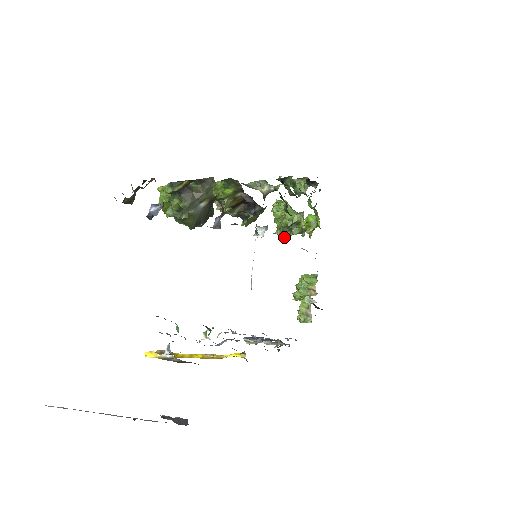
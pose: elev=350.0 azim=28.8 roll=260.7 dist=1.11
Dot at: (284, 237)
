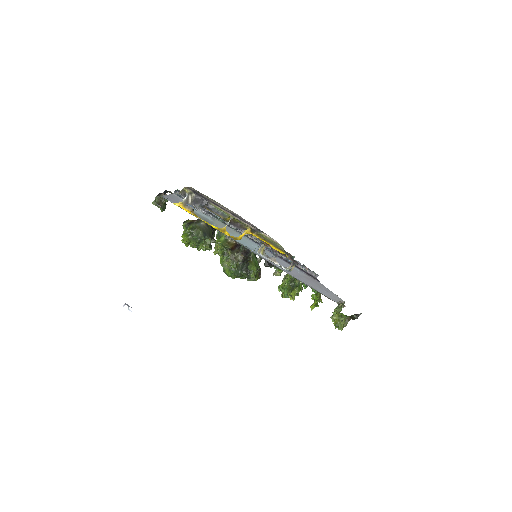
Dot at: (294, 292)
